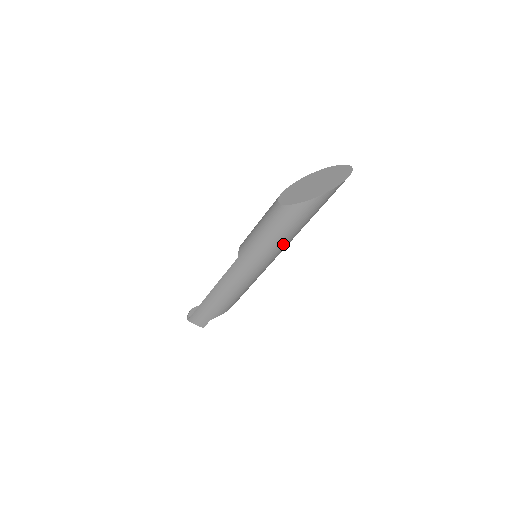
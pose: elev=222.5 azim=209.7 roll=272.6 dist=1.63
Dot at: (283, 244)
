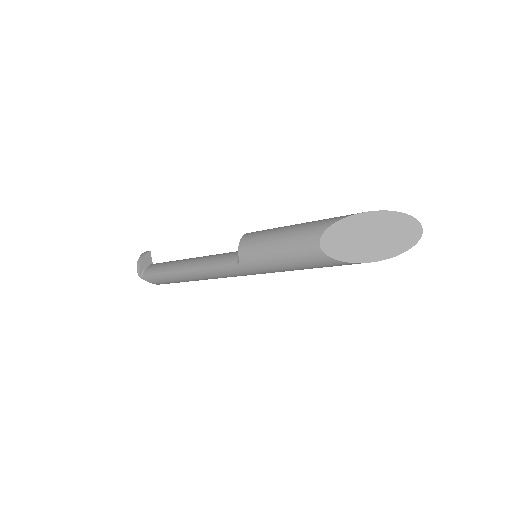
Dot at: occluded
